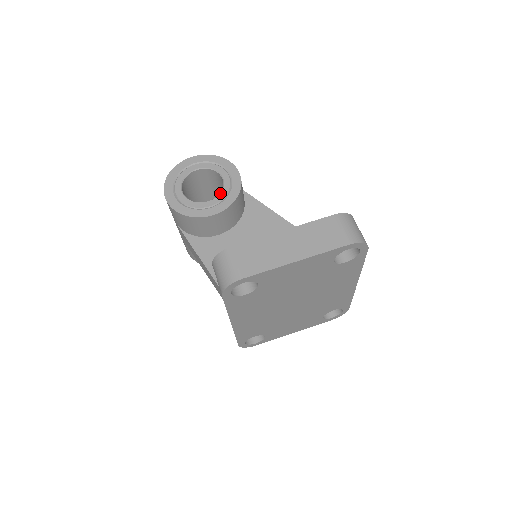
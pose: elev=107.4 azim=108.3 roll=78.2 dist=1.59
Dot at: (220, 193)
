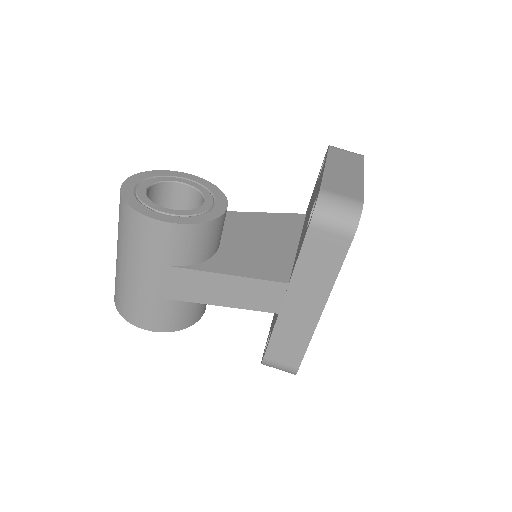
Dot at: (202, 193)
